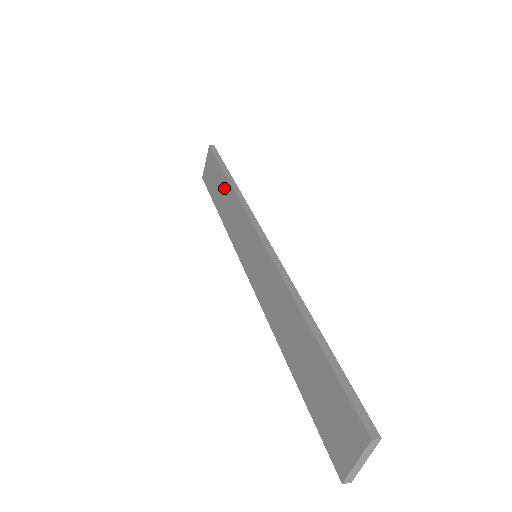
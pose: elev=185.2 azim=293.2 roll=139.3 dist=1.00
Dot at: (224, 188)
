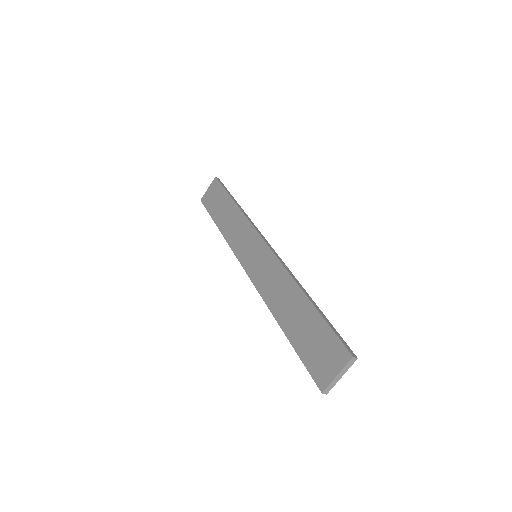
Dot at: (229, 208)
